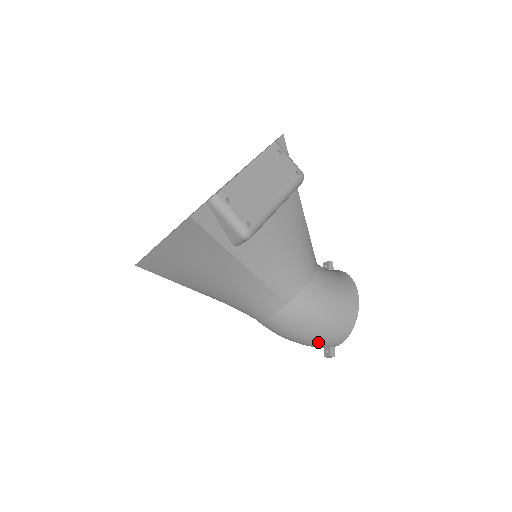
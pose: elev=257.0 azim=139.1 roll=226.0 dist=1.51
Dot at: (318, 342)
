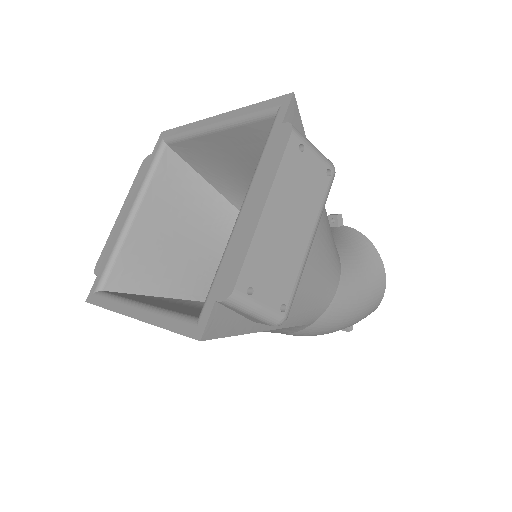
Dot at: occluded
